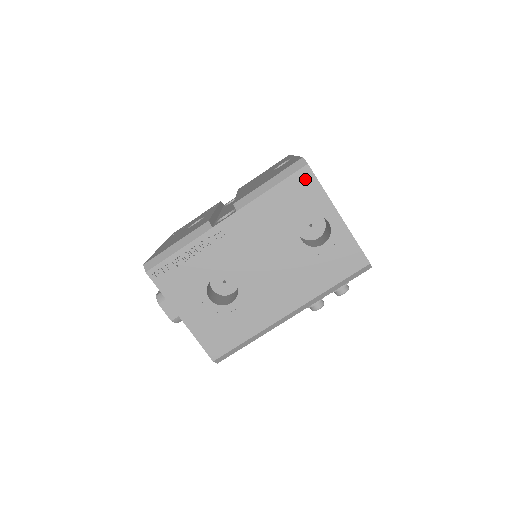
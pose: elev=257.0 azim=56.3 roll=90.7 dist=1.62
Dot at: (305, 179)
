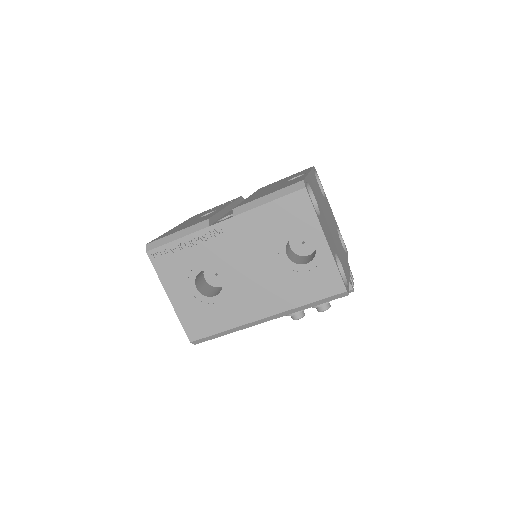
Dot at: (300, 201)
